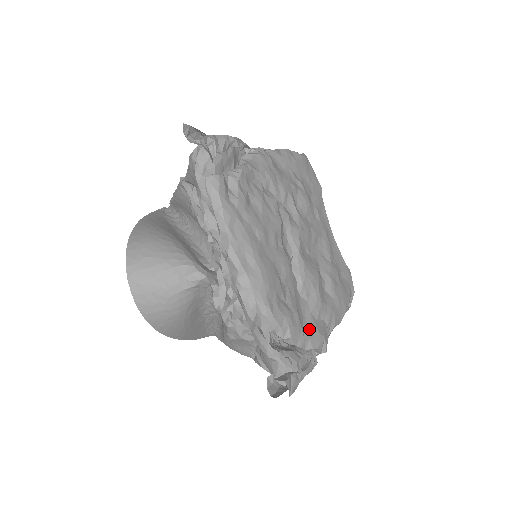
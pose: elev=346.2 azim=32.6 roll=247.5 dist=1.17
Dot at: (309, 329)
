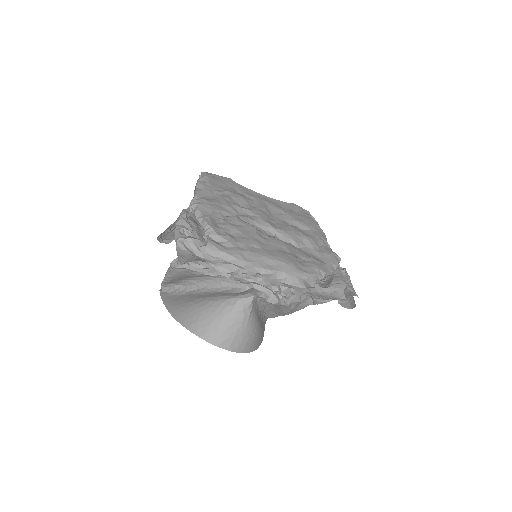
Dot at: (324, 258)
